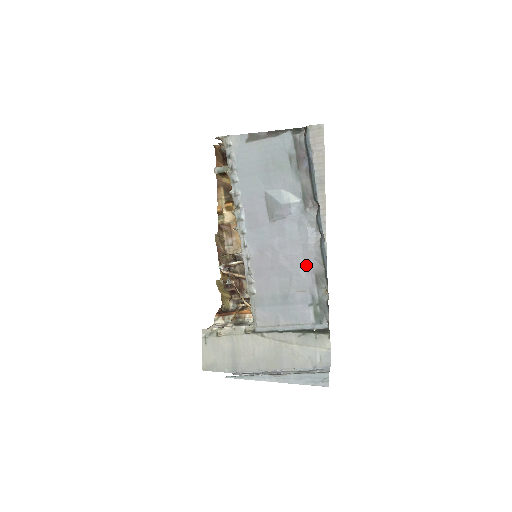
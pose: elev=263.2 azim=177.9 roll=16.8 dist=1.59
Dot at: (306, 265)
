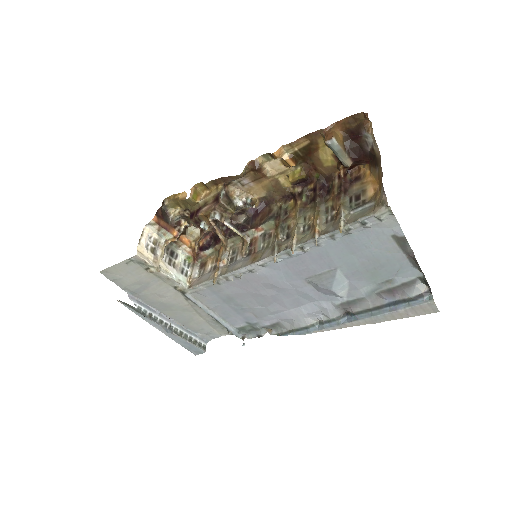
Dot at: (282, 314)
